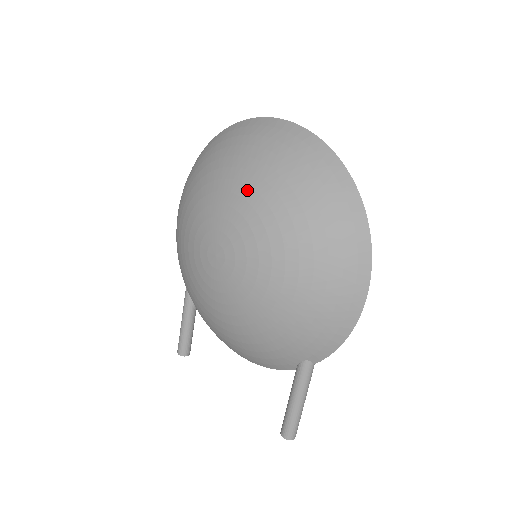
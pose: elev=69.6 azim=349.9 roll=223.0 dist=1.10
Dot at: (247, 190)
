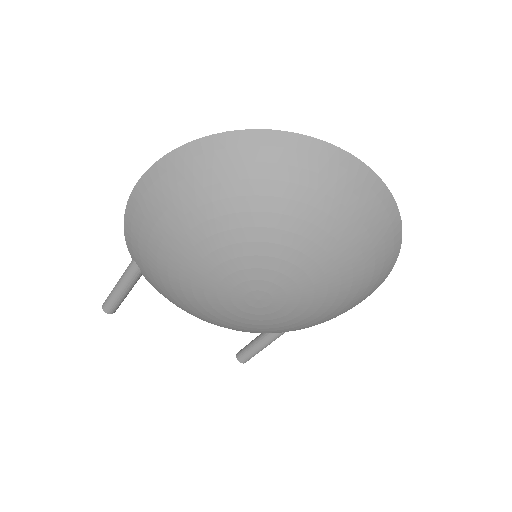
Dot at: (318, 251)
